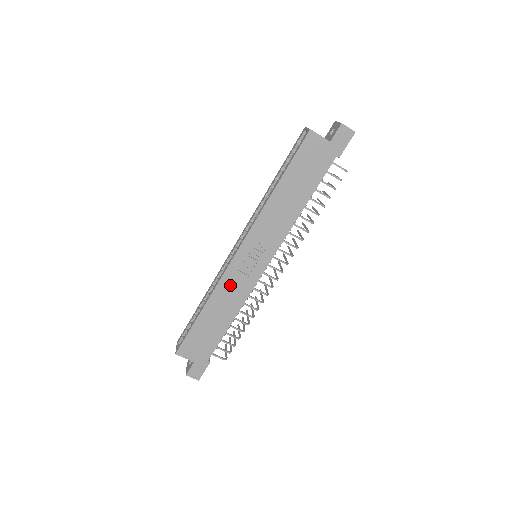
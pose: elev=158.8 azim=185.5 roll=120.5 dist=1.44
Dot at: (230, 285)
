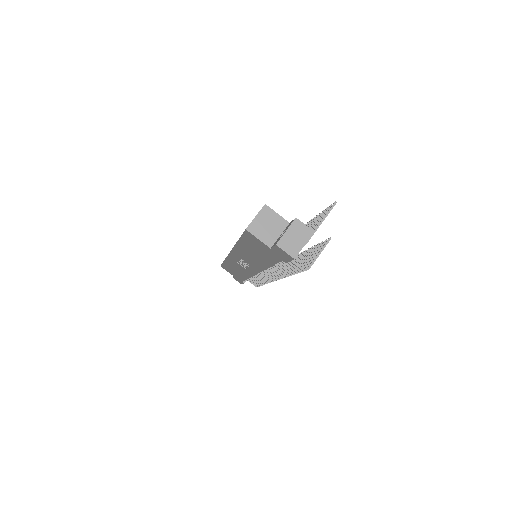
Dot at: (235, 264)
